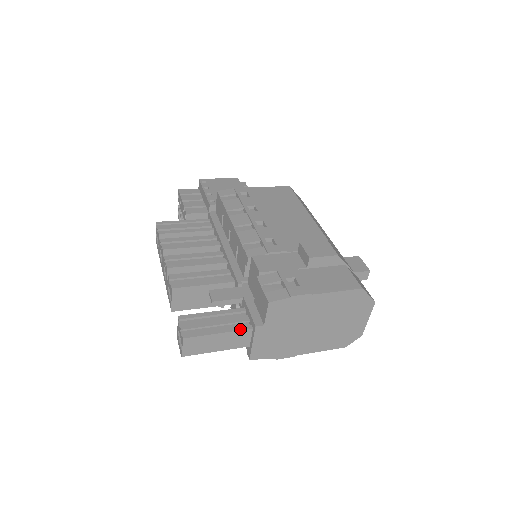
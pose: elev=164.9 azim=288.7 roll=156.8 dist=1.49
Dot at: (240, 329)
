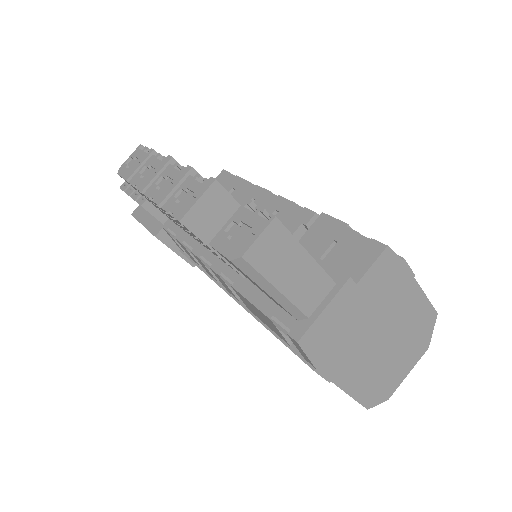
Dot at: (325, 272)
